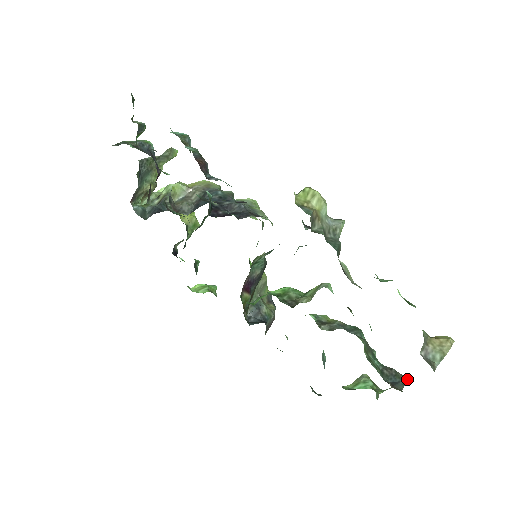
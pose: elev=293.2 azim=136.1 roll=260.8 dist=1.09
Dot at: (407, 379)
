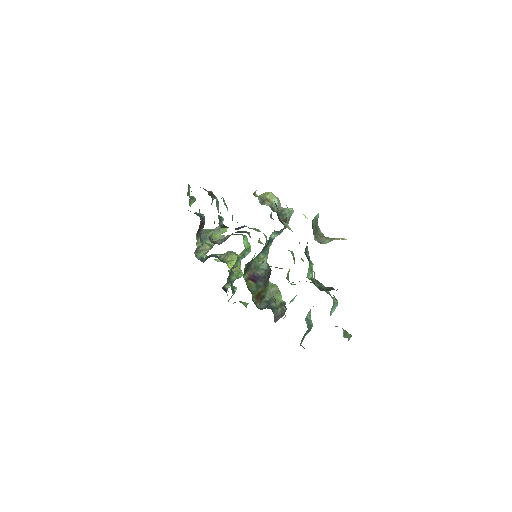
Dot at: occluded
